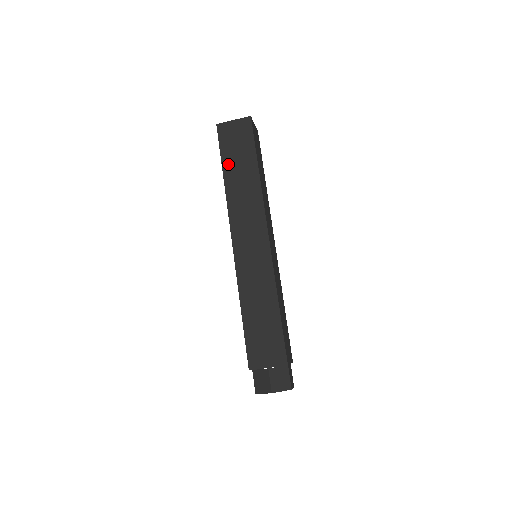
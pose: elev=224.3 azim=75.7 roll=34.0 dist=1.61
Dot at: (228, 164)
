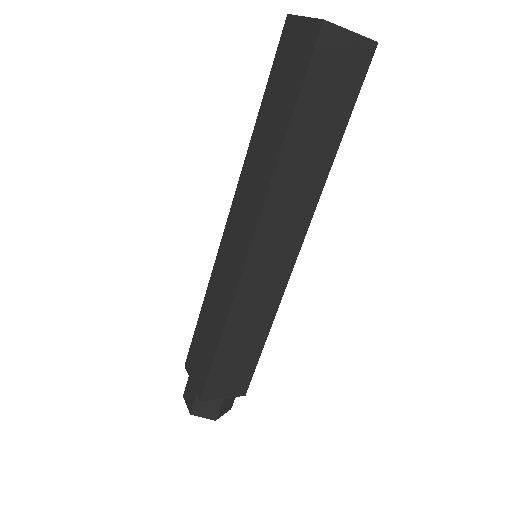
Dot at: (303, 117)
